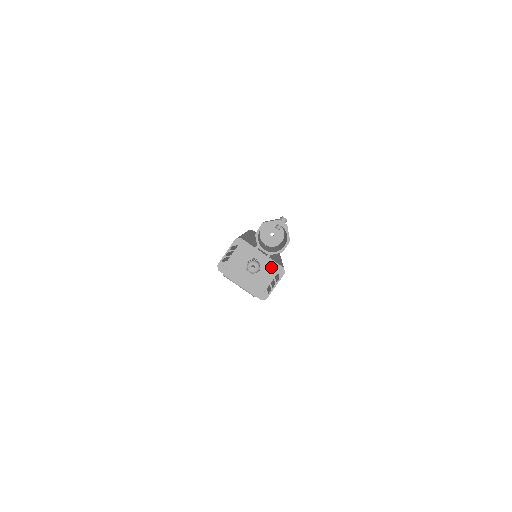
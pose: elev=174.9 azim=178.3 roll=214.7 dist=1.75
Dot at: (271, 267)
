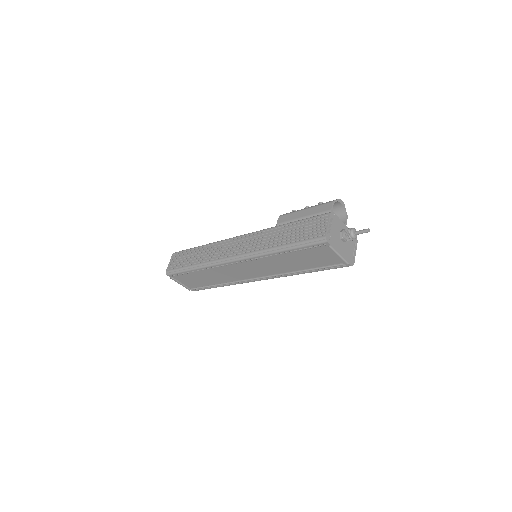
Dot at: occluded
